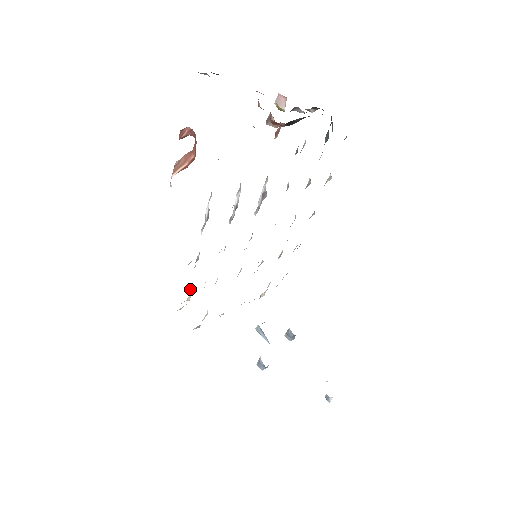
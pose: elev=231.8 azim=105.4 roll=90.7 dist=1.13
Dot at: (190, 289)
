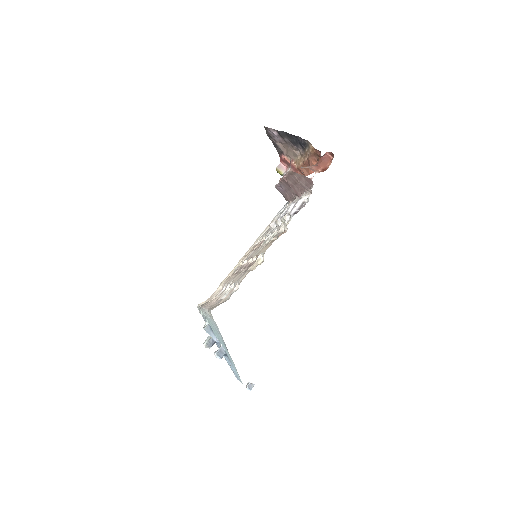
Dot at: (259, 257)
